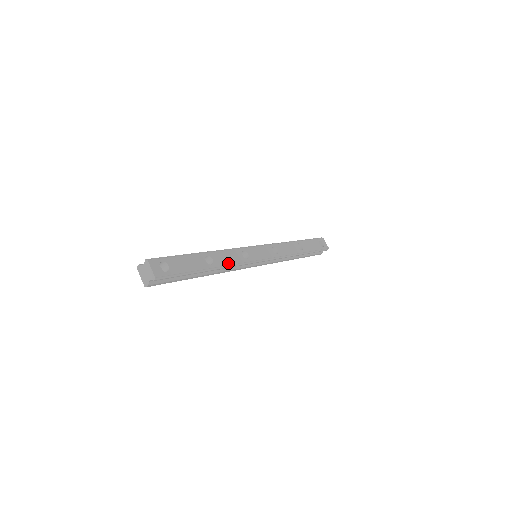
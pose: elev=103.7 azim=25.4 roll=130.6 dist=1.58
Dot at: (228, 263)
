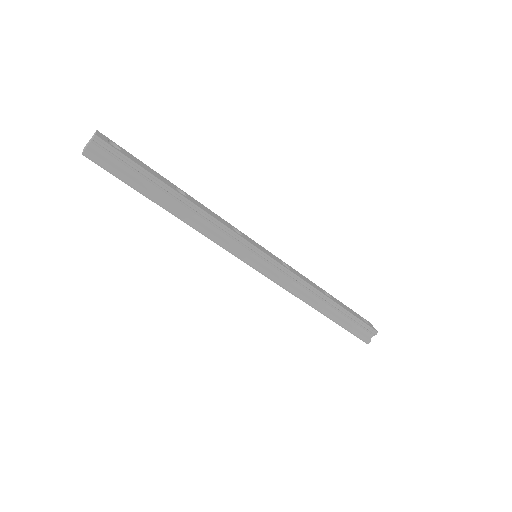
Dot at: (207, 212)
